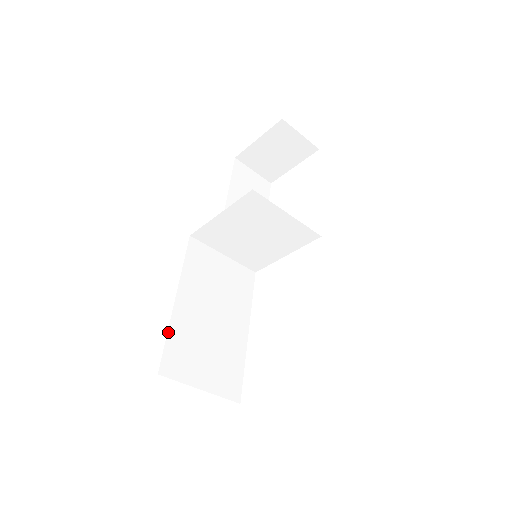
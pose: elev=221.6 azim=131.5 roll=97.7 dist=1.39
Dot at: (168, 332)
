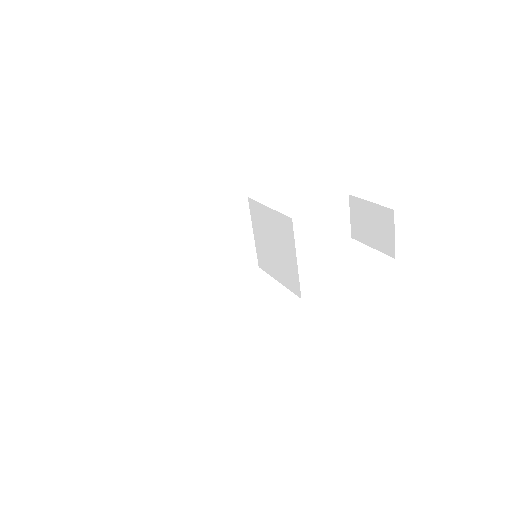
Dot at: (156, 224)
